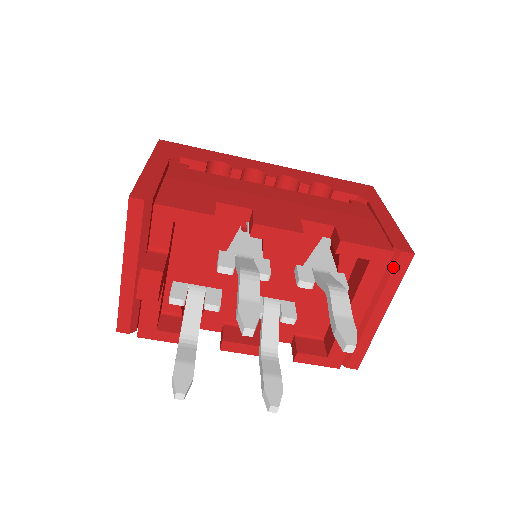
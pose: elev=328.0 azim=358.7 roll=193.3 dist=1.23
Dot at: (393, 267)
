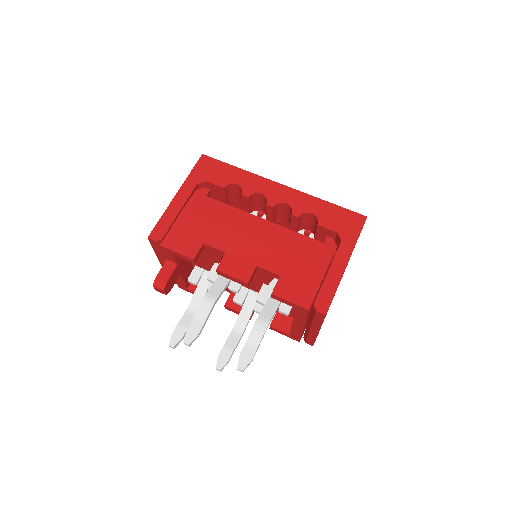
Dot at: (314, 315)
